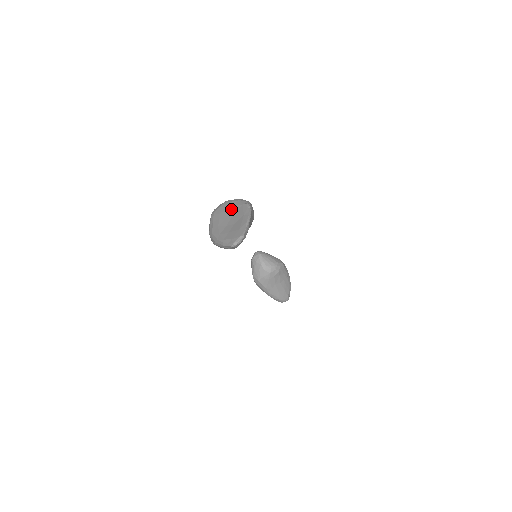
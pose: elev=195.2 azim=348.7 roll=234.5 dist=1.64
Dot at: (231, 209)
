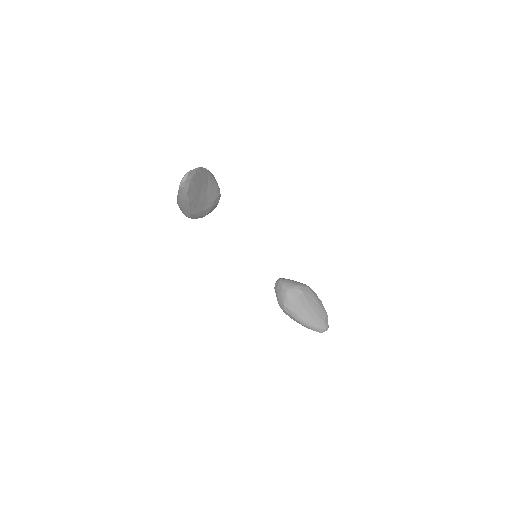
Dot at: occluded
